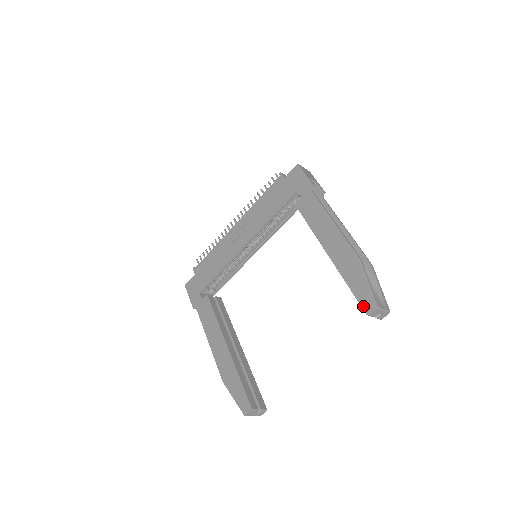
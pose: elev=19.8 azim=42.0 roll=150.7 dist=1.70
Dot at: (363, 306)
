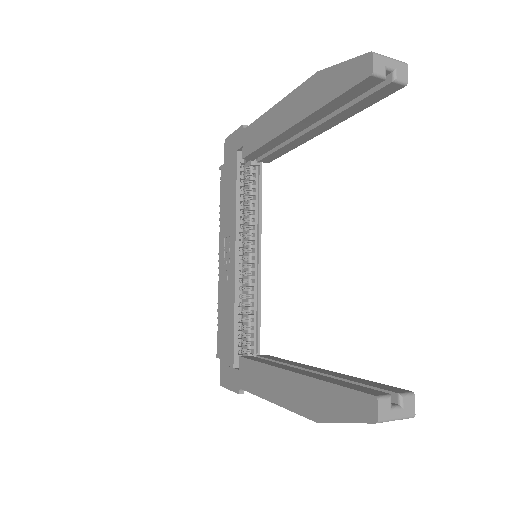
Dot at: (359, 79)
